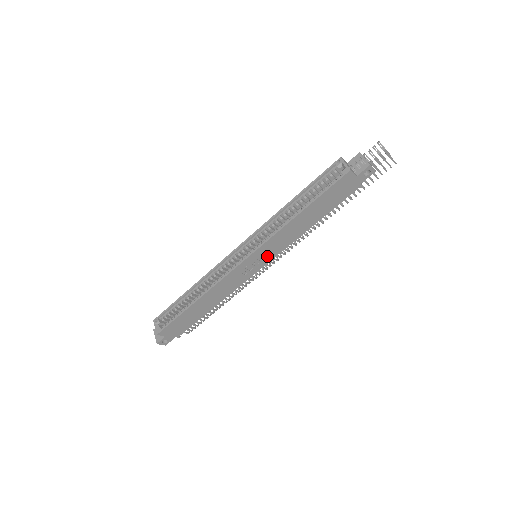
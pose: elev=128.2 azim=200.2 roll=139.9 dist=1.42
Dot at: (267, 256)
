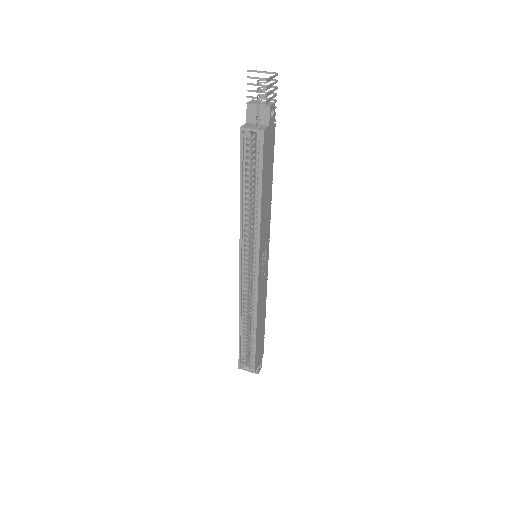
Dot at: (265, 248)
